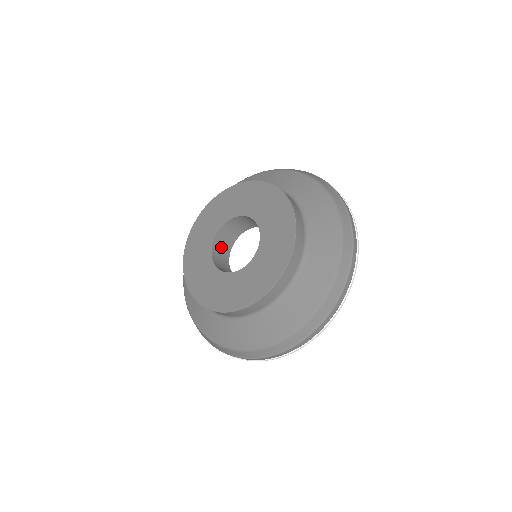
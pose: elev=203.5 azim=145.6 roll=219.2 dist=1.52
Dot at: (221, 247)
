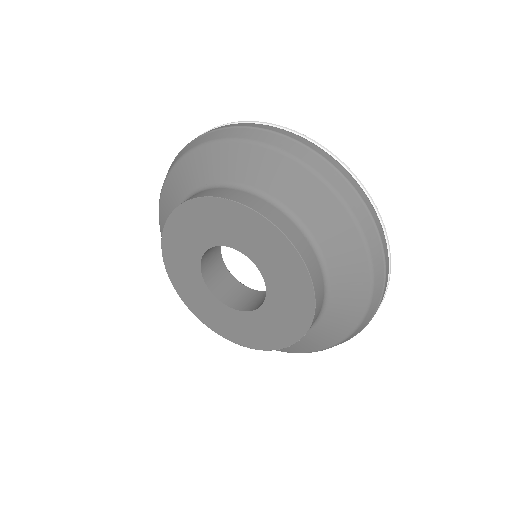
Dot at: (217, 279)
